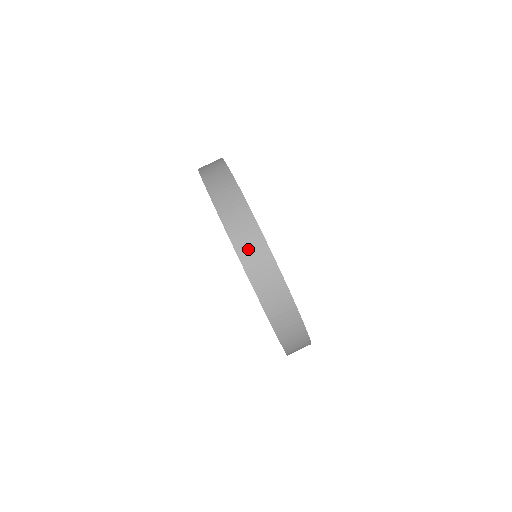
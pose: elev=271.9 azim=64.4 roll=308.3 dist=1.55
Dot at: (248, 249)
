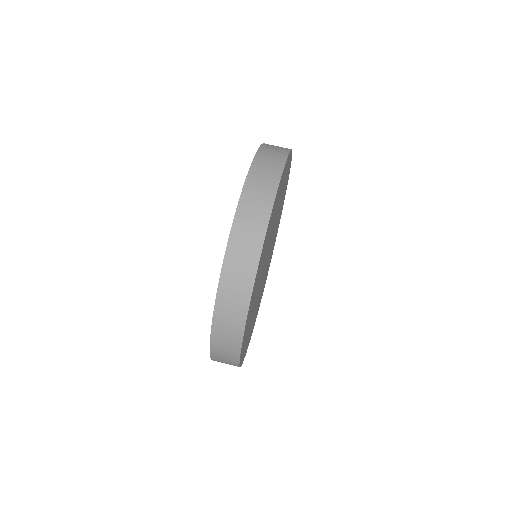
Dot at: (267, 156)
